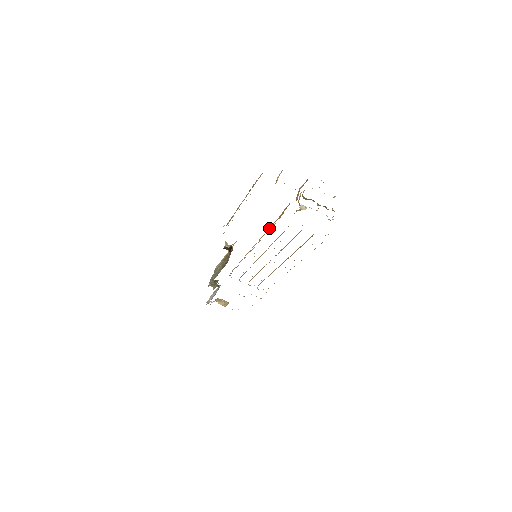
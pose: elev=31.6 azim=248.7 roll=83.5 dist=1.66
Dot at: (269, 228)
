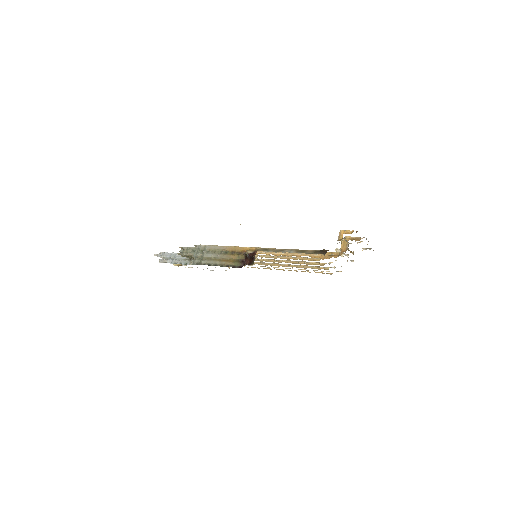
Dot at: (299, 255)
